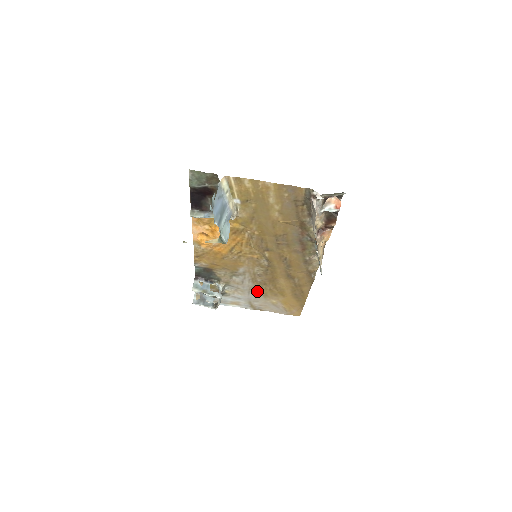
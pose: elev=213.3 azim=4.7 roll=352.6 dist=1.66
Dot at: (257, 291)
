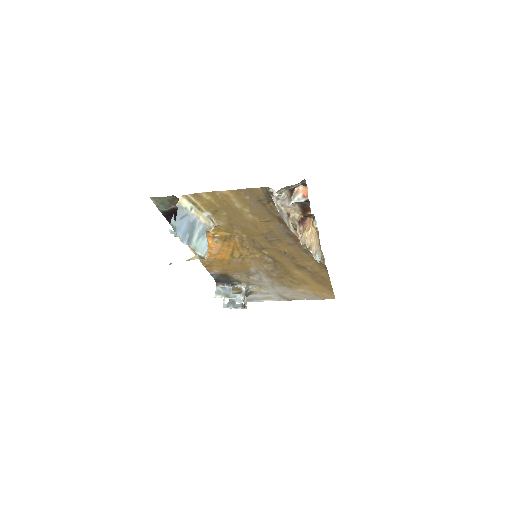
Dot at: (279, 285)
